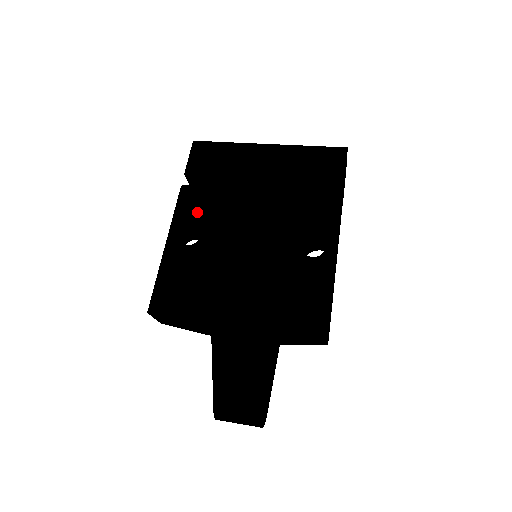
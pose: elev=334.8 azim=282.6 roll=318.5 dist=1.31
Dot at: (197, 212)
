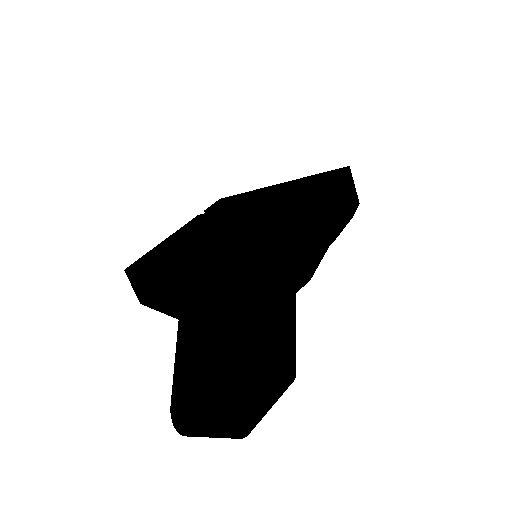
Dot at: occluded
